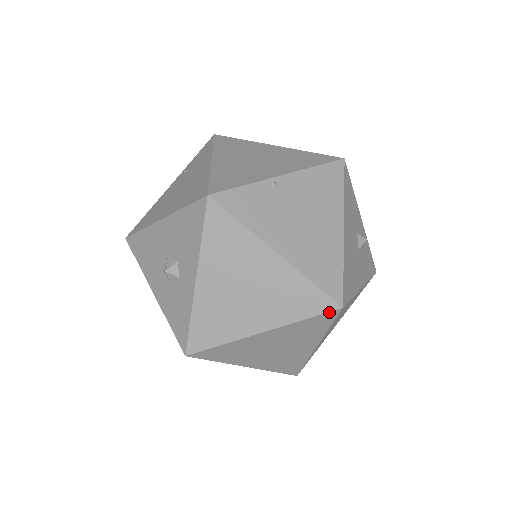
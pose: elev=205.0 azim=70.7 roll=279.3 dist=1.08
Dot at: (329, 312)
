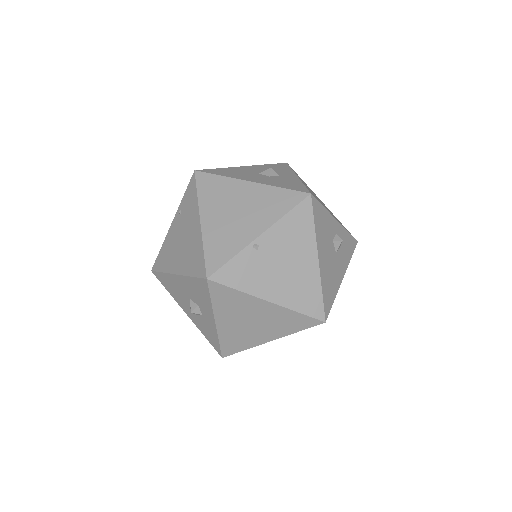
Dot at: (316, 325)
